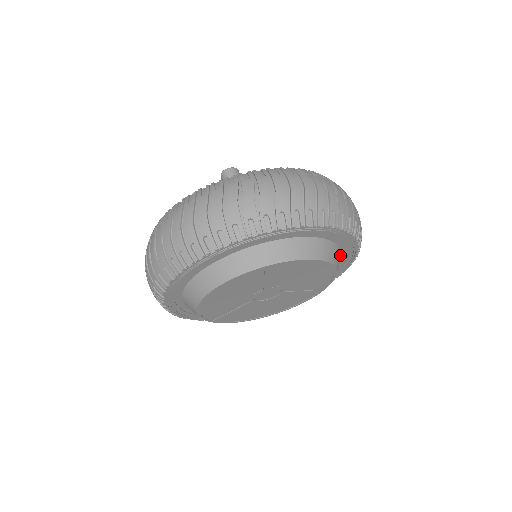
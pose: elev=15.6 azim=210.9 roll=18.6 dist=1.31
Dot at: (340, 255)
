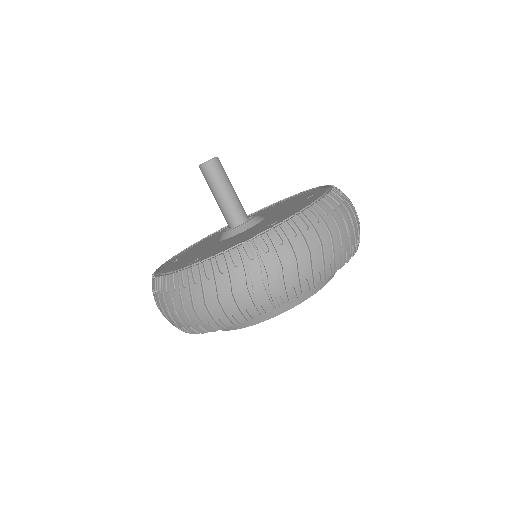
Dot at: occluded
